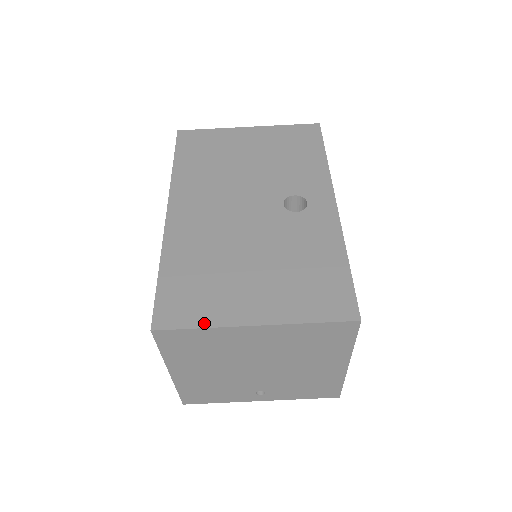
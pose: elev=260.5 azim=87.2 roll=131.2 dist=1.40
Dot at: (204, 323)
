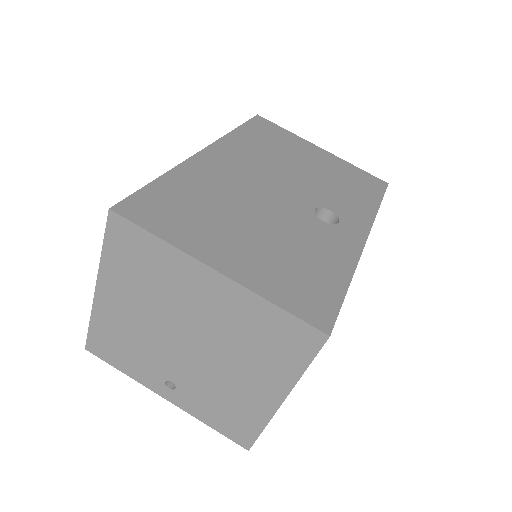
Dot at: (166, 236)
